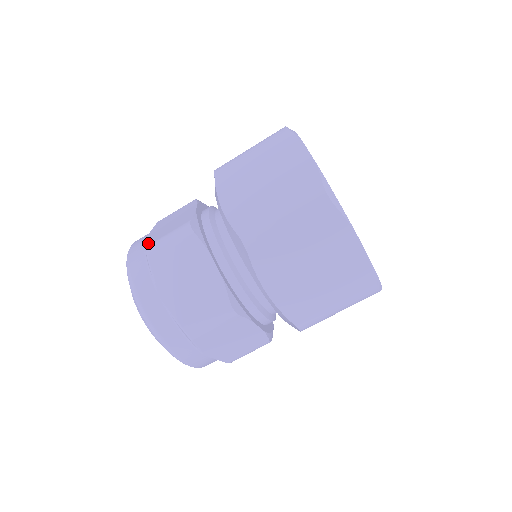
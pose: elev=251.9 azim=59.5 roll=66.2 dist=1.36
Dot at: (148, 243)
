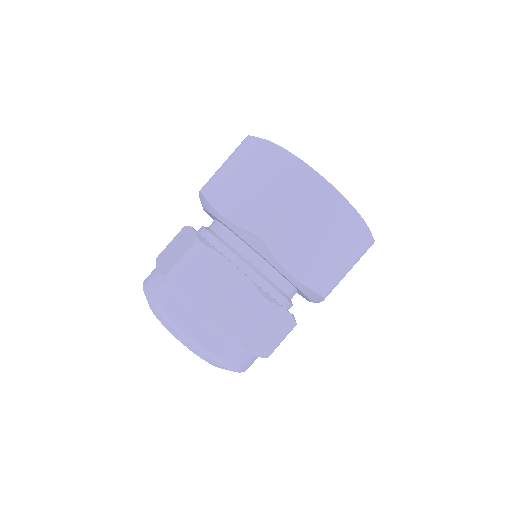
Dot at: (164, 273)
